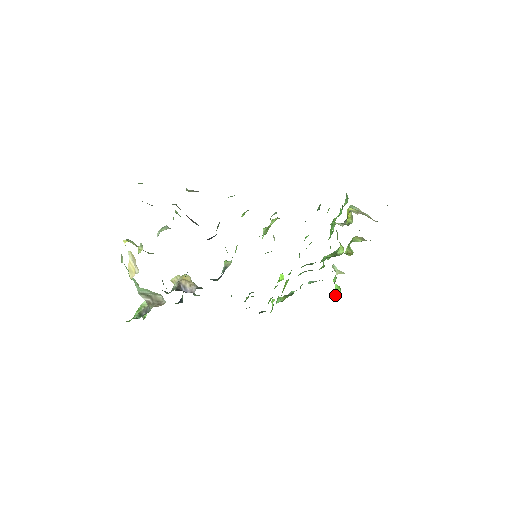
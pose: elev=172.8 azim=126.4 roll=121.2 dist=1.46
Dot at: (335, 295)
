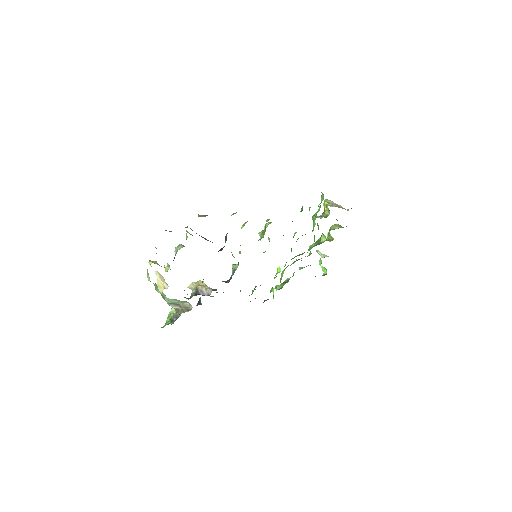
Dot at: (323, 275)
